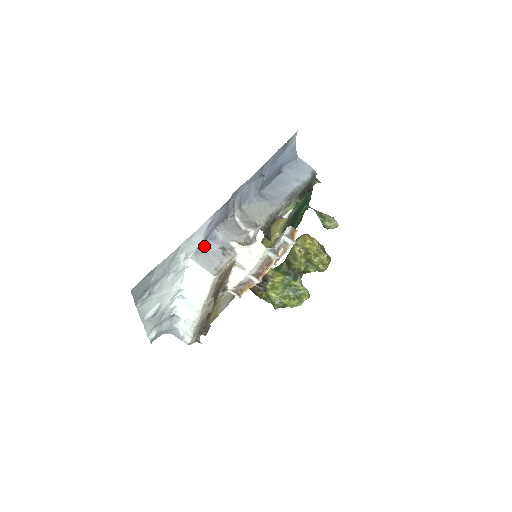
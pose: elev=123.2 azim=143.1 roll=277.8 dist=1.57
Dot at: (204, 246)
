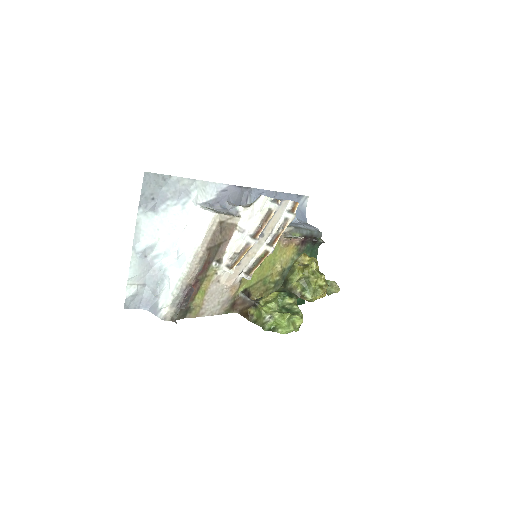
Dot at: (214, 207)
